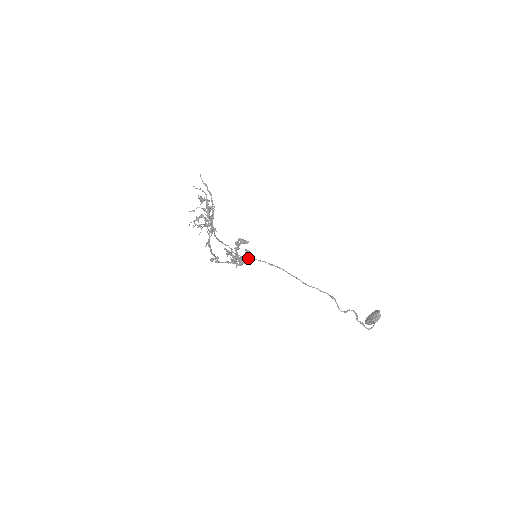
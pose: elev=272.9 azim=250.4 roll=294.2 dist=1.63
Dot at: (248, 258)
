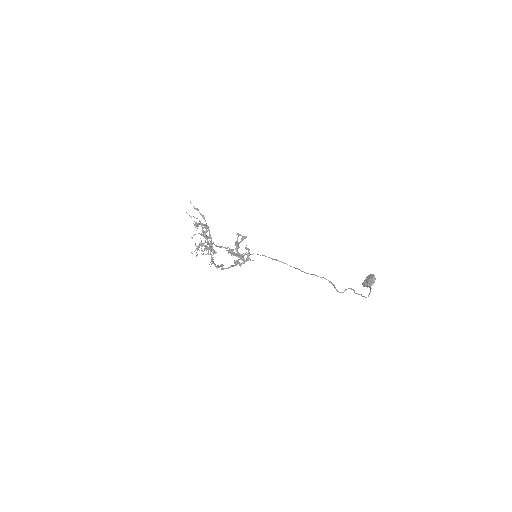
Dot at: (249, 255)
